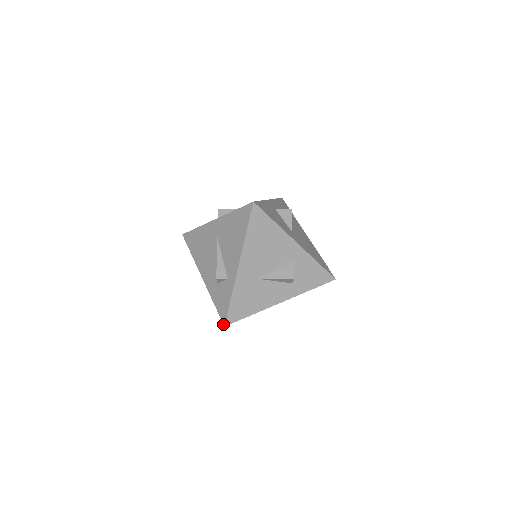
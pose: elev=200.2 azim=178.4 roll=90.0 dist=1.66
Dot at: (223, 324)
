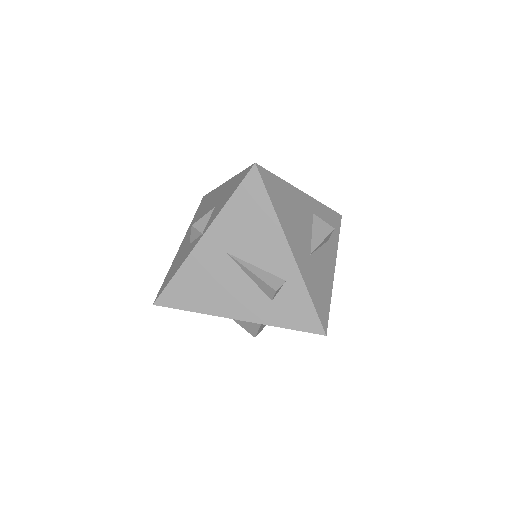
Dot at: occluded
